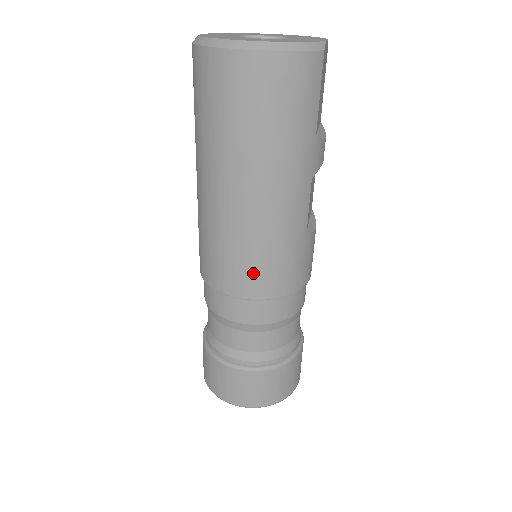
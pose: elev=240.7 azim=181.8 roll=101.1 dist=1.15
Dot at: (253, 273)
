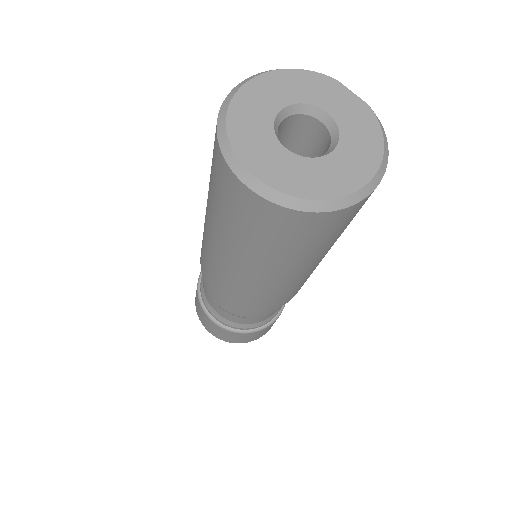
Dot at: occluded
